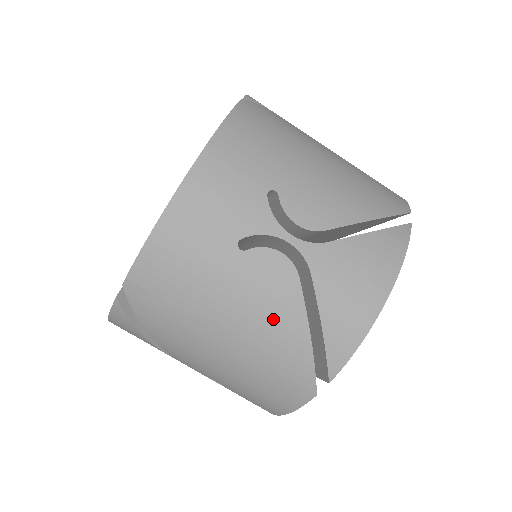
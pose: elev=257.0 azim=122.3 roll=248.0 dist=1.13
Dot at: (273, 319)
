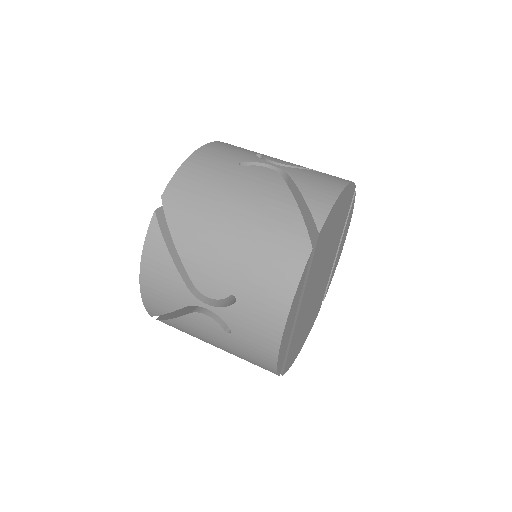
Dot at: (268, 196)
